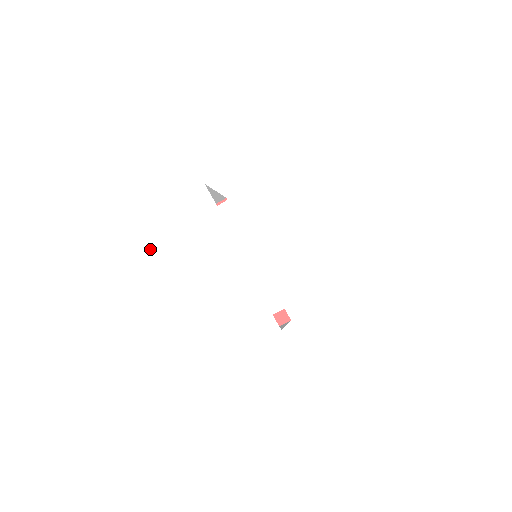
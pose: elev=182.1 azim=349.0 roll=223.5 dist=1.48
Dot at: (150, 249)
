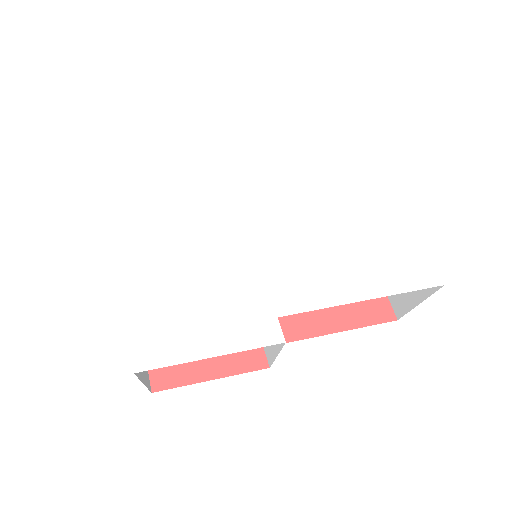
Dot at: (124, 187)
